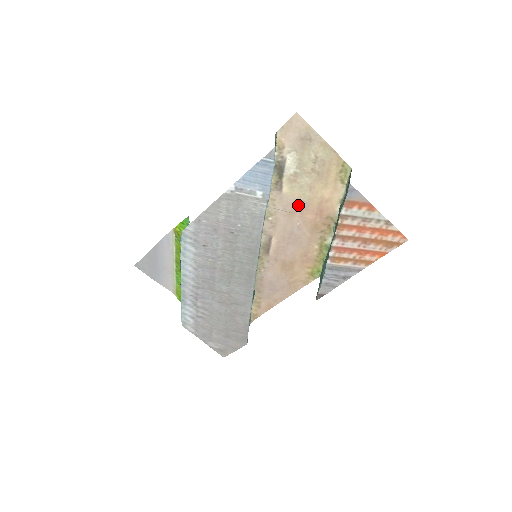
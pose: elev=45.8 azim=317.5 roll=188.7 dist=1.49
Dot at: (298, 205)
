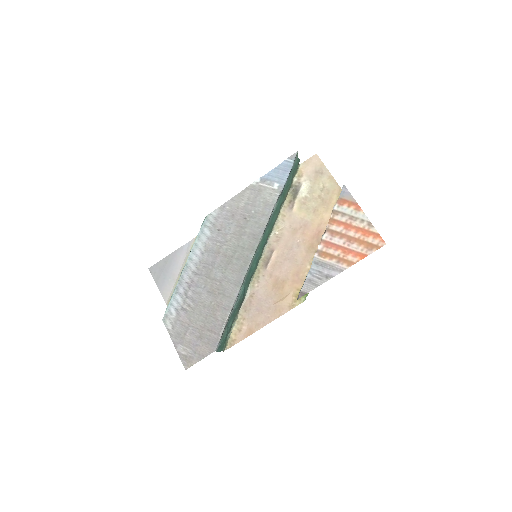
Dot at: (302, 224)
